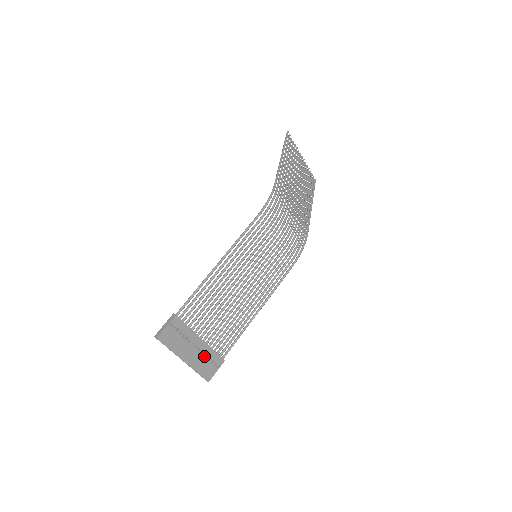
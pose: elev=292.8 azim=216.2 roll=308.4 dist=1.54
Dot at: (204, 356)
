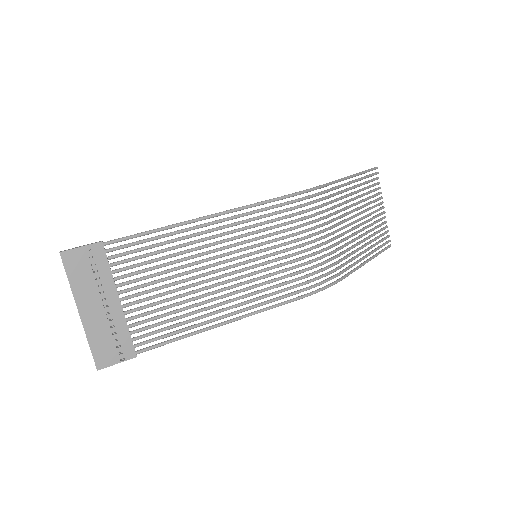
Dot at: (111, 327)
